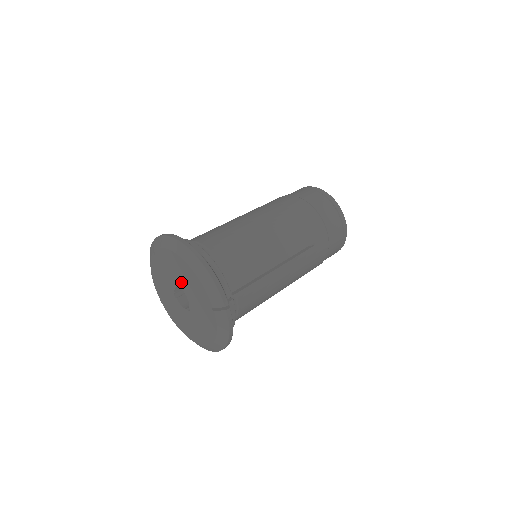
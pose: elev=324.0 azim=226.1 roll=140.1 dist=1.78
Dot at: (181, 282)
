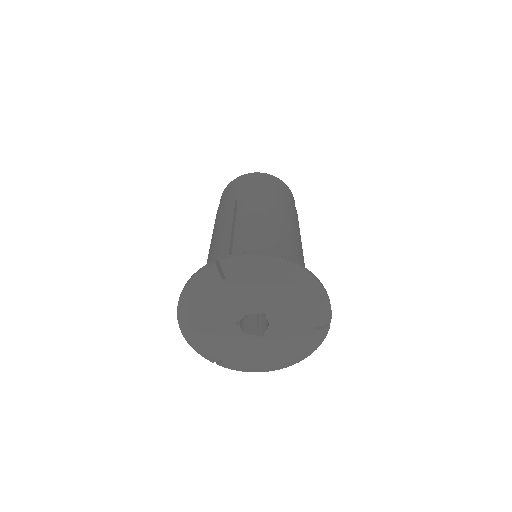
Dot at: (268, 307)
